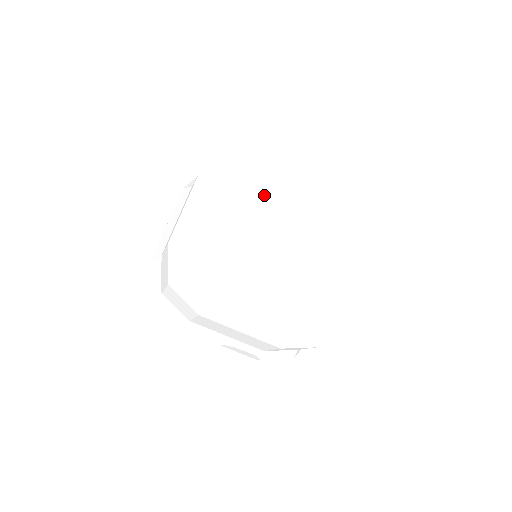
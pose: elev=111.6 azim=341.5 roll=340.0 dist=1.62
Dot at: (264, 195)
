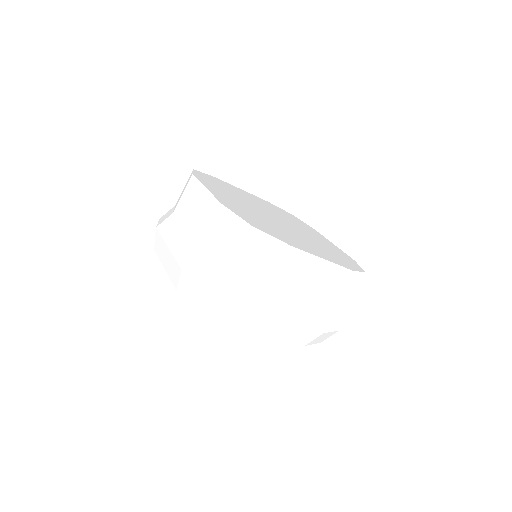
Dot at: (242, 196)
